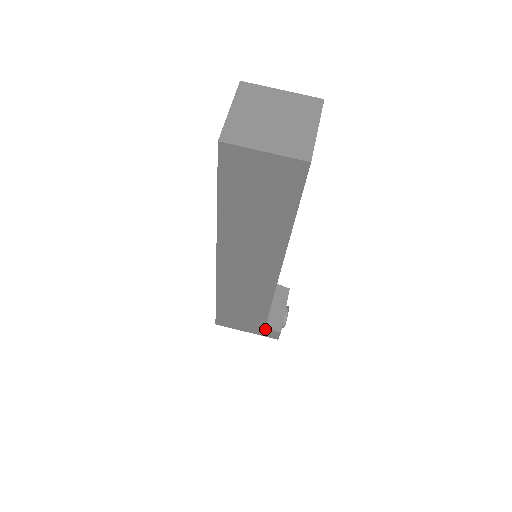
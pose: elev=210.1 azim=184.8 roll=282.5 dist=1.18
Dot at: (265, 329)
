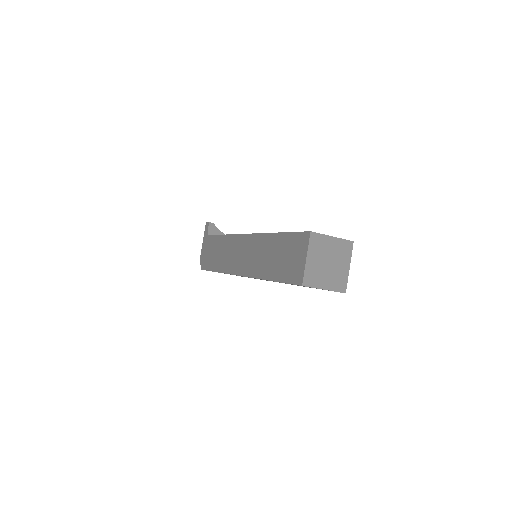
Dot at: occluded
